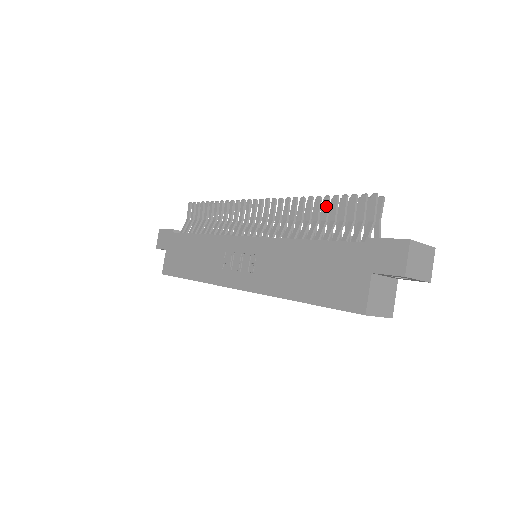
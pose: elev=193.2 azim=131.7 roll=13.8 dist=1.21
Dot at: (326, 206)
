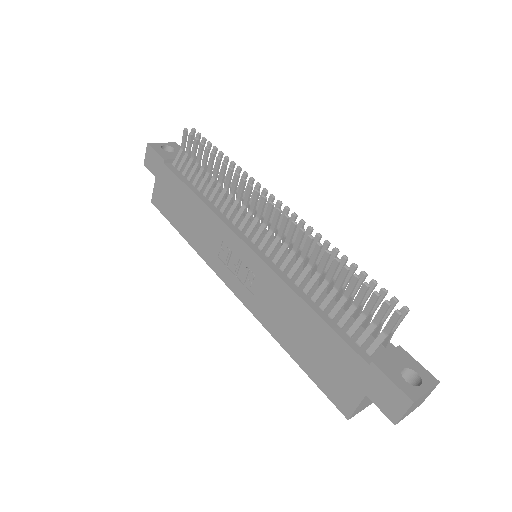
Dot at: (342, 278)
